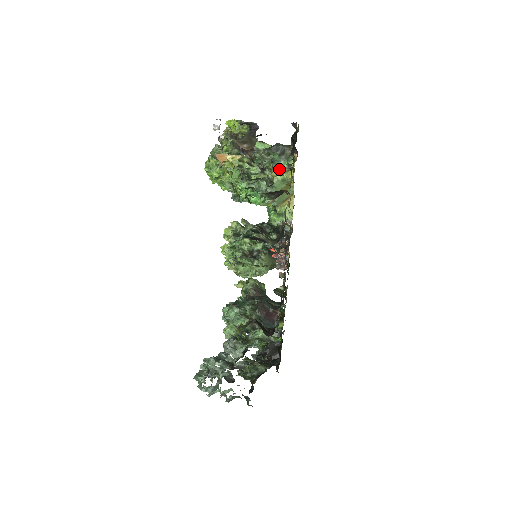
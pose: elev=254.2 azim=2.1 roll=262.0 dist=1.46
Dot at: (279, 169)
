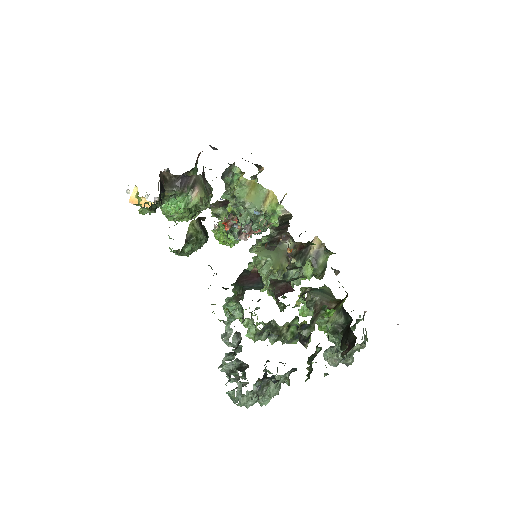
Dot at: (236, 184)
